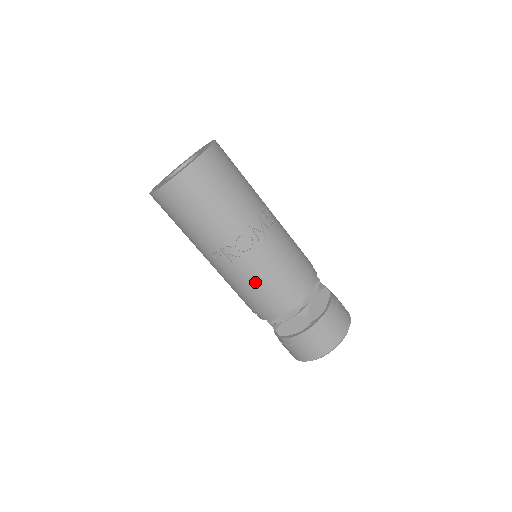
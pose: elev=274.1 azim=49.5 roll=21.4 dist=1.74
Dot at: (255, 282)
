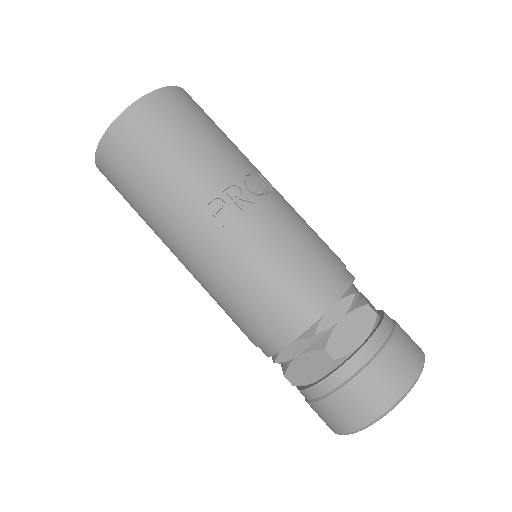
Dot at: (282, 245)
